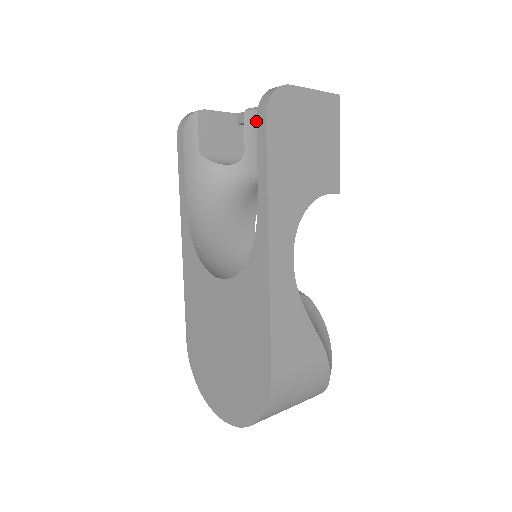
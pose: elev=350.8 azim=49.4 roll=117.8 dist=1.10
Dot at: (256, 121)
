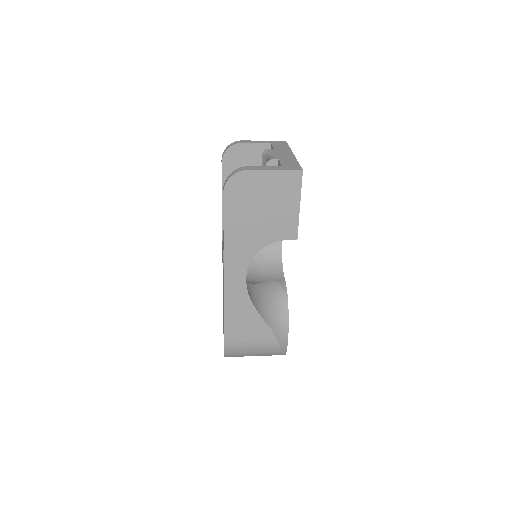
Dot at: occluded
